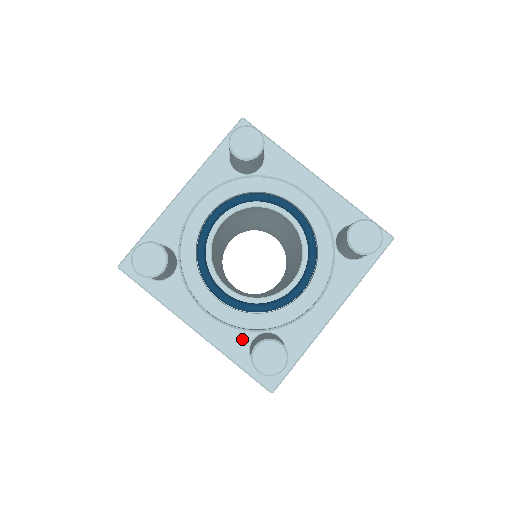
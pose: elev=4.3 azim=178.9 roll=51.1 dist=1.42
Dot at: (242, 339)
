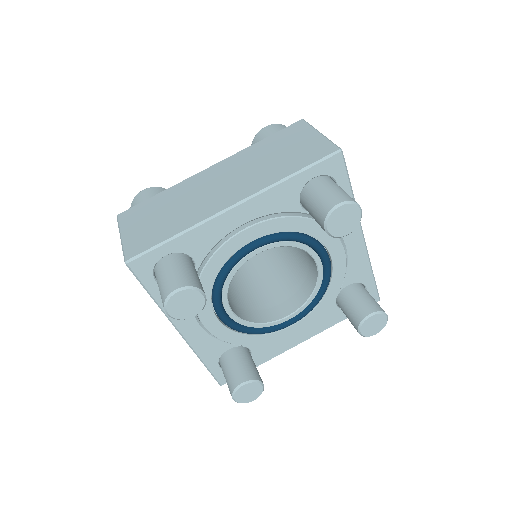
Dot at: (331, 313)
